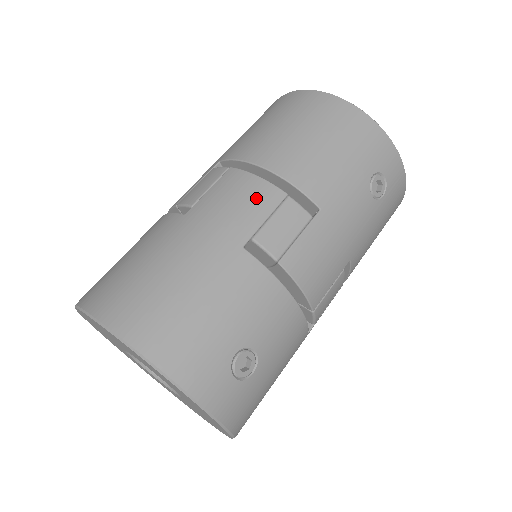
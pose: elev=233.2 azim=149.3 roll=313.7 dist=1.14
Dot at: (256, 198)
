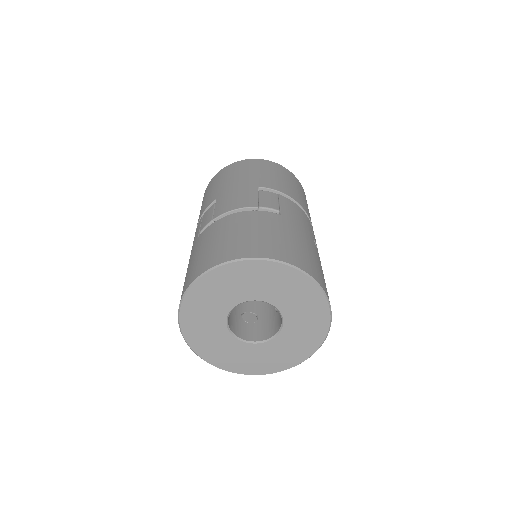
Dot at: (305, 218)
